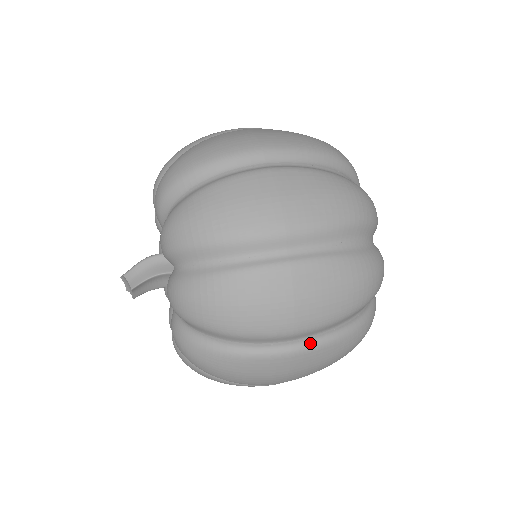
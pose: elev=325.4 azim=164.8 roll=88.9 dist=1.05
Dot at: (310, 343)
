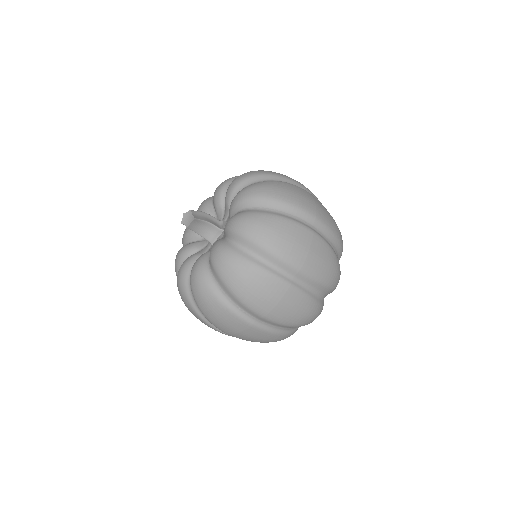
Dot at: (300, 287)
